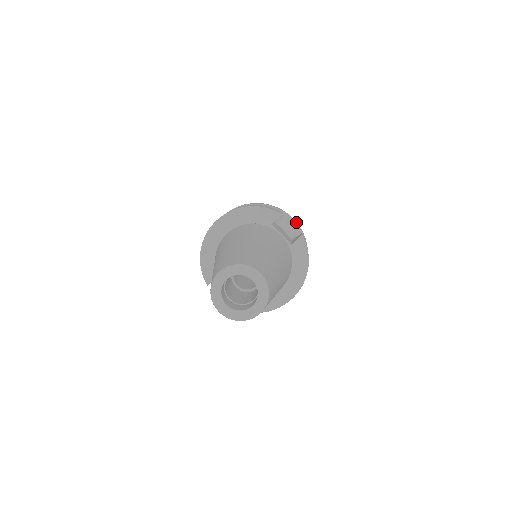
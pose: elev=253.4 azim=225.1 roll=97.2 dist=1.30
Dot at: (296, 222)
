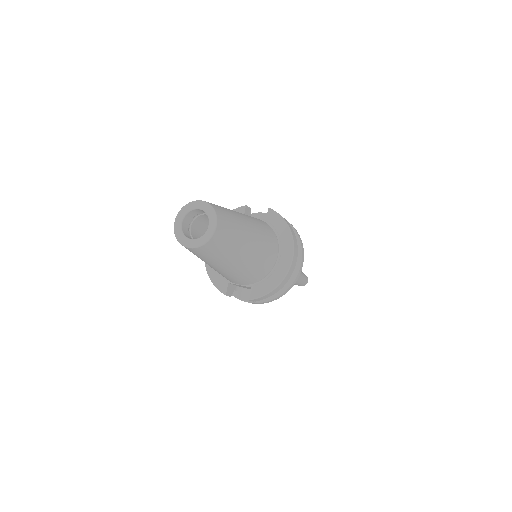
Dot at: occluded
